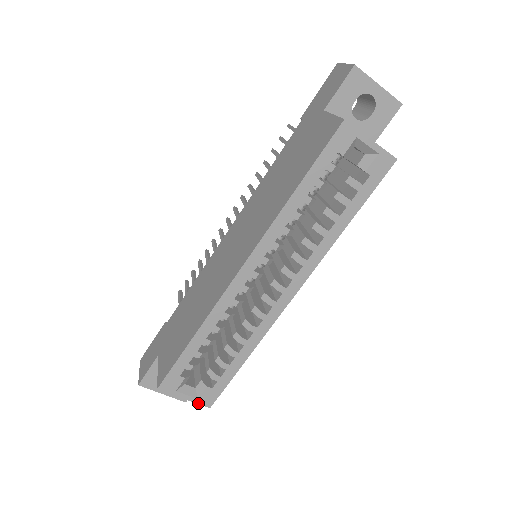
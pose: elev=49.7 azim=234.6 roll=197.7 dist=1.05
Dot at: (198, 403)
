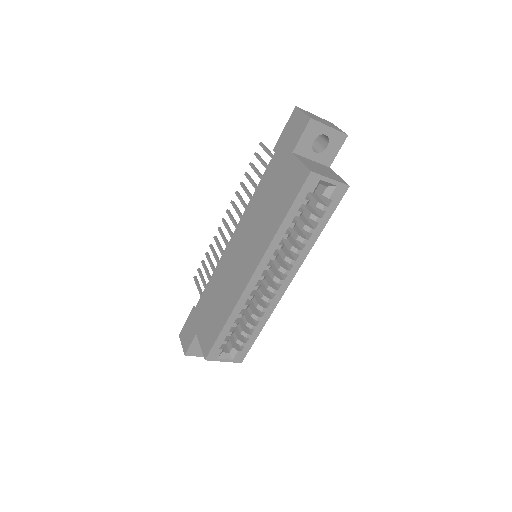
Dot at: (233, 362)
